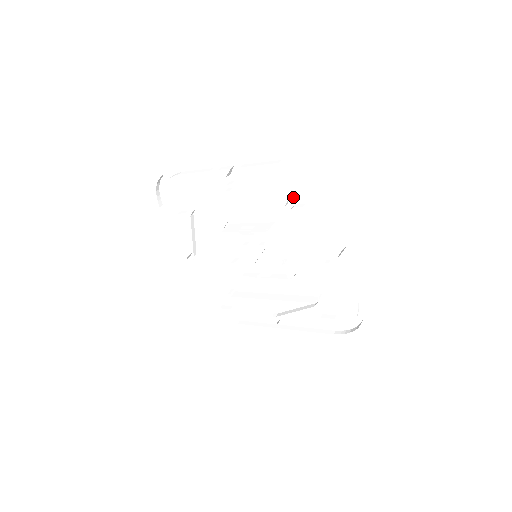
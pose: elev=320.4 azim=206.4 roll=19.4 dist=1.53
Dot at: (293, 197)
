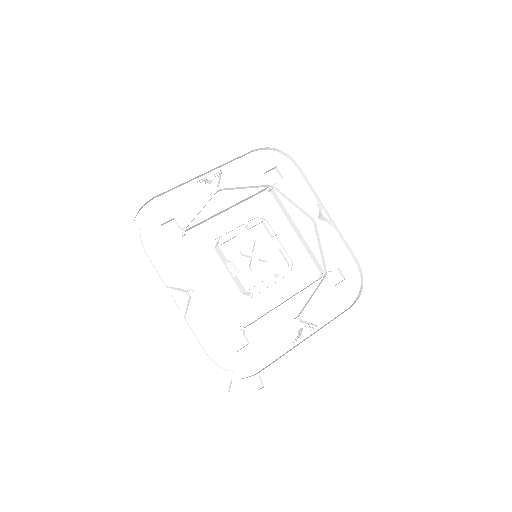
Dot at: (271, 178)
